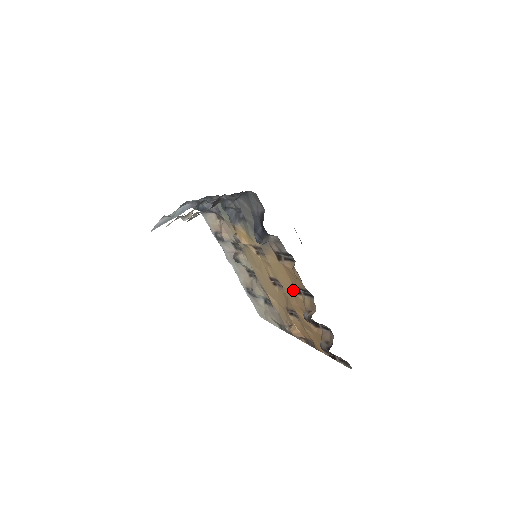
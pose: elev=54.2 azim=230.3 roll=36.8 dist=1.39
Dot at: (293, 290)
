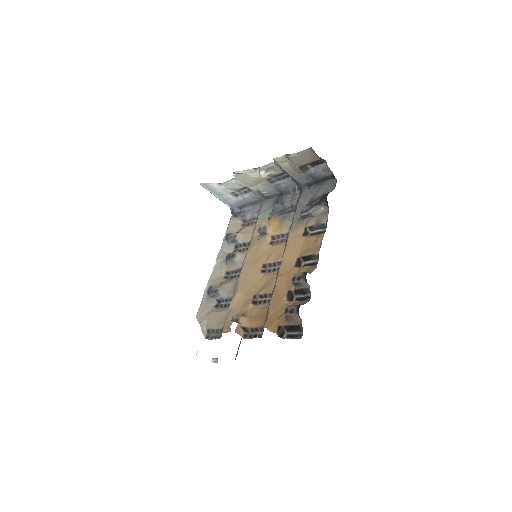
Dot at: (294, 263)
